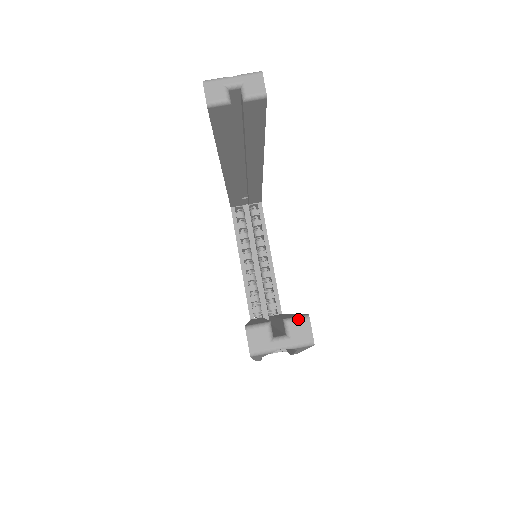
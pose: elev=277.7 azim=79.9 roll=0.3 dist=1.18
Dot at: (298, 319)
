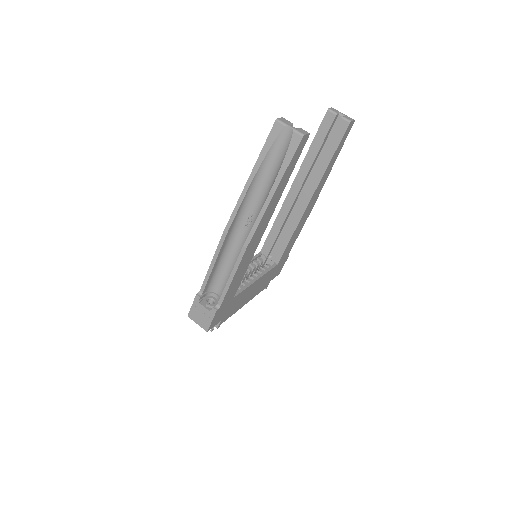
Dot at: occluded
